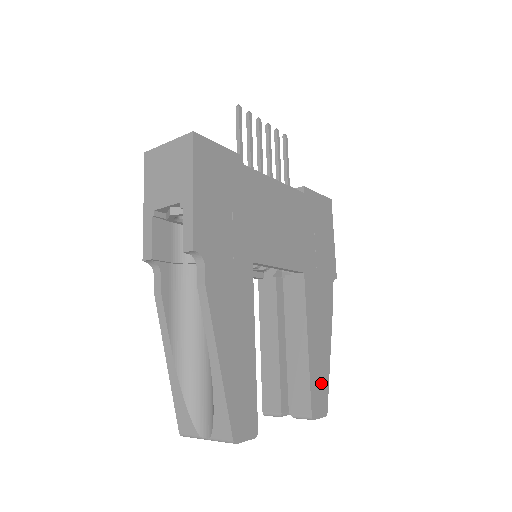
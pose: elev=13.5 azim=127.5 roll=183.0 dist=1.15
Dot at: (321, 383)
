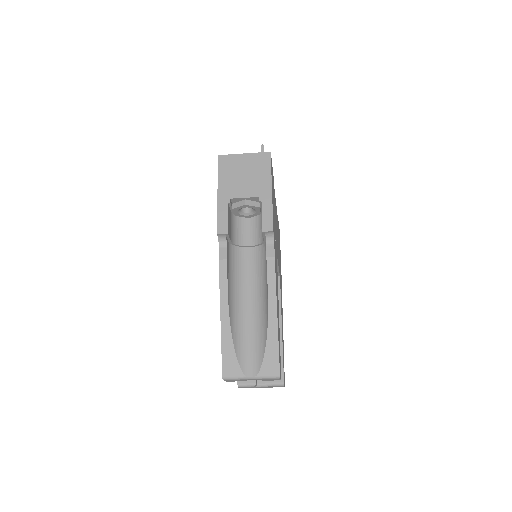
Dot at: occluded
